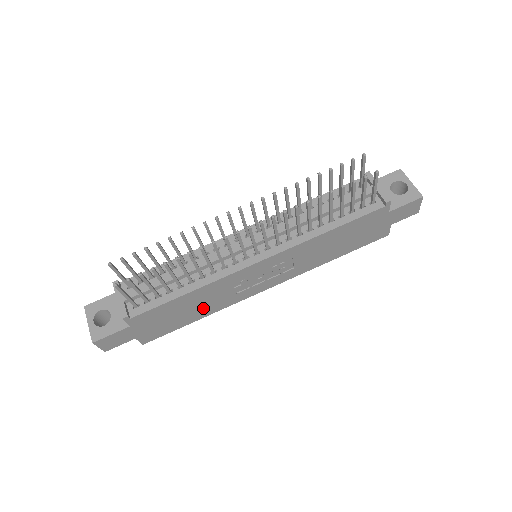
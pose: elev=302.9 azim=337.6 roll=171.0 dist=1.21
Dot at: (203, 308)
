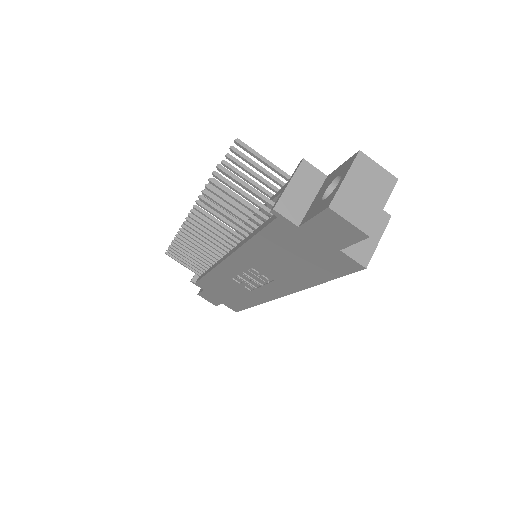
Dot at: (240, 295)
